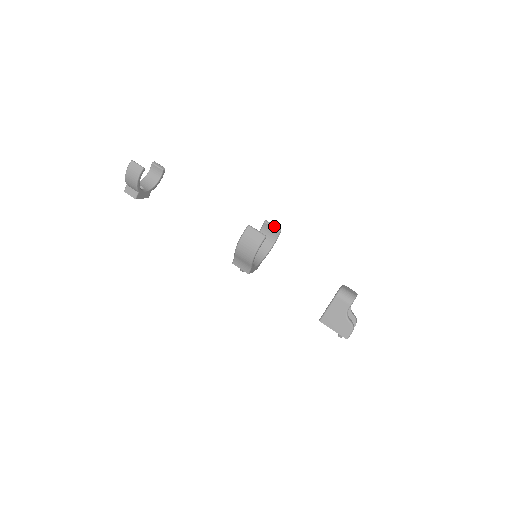
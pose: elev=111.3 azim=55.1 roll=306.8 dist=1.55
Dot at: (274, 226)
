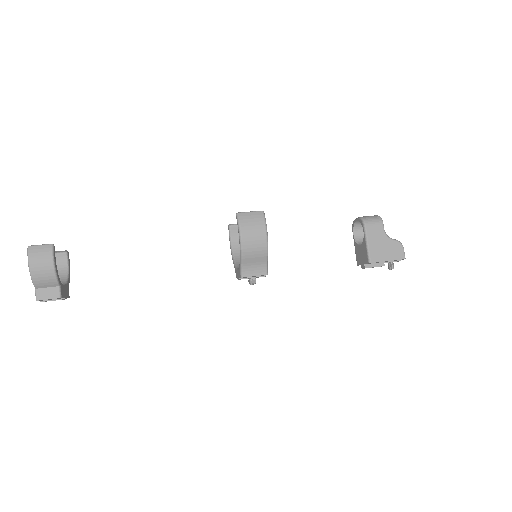
Dot at: occluded
